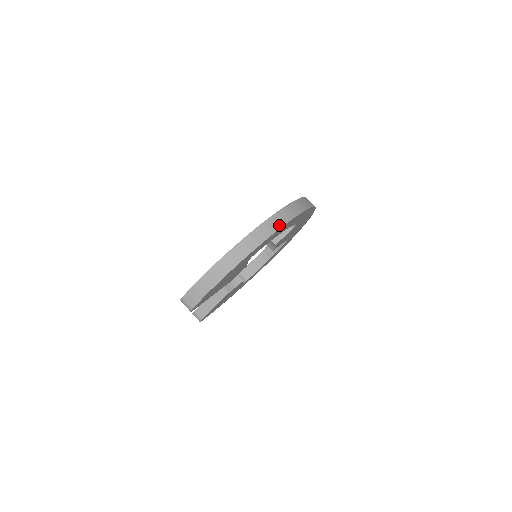
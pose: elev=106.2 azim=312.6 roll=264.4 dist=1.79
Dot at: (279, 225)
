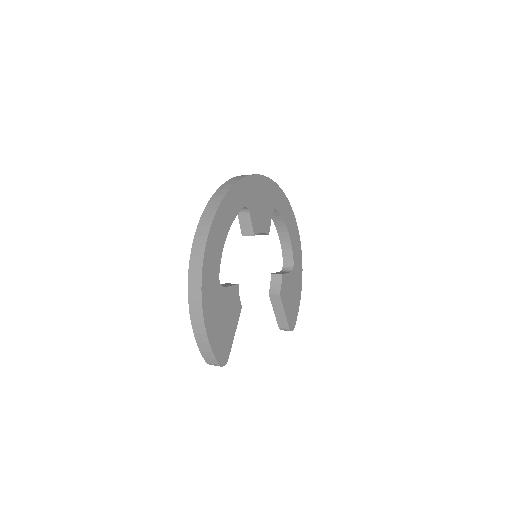
Dot at: (203, 245)
